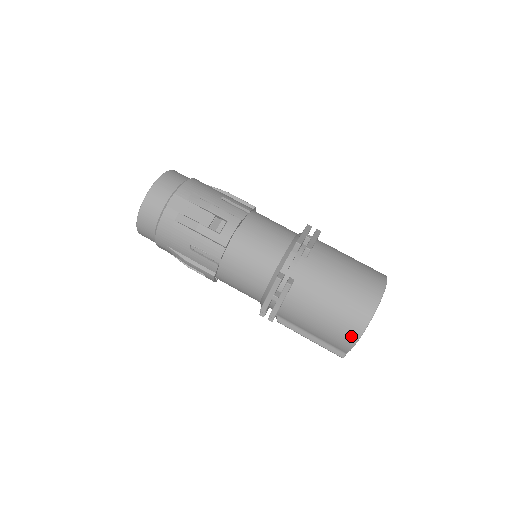
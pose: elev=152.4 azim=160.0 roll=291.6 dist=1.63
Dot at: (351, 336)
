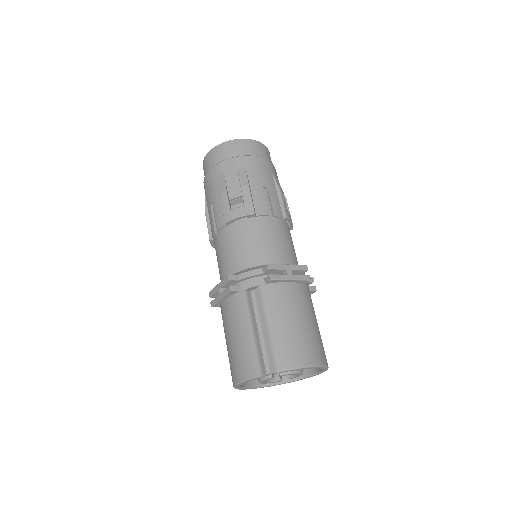
Dot at: (308, 358)
